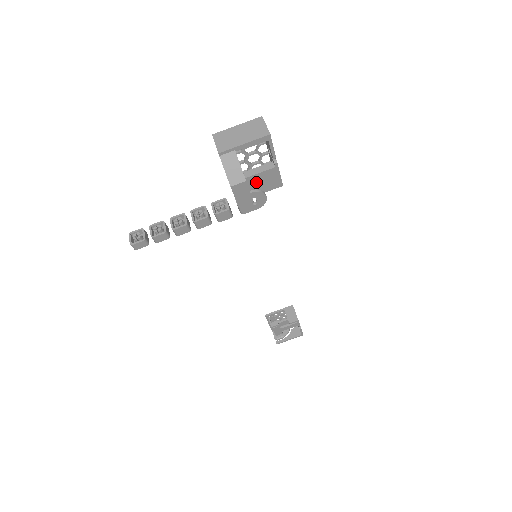
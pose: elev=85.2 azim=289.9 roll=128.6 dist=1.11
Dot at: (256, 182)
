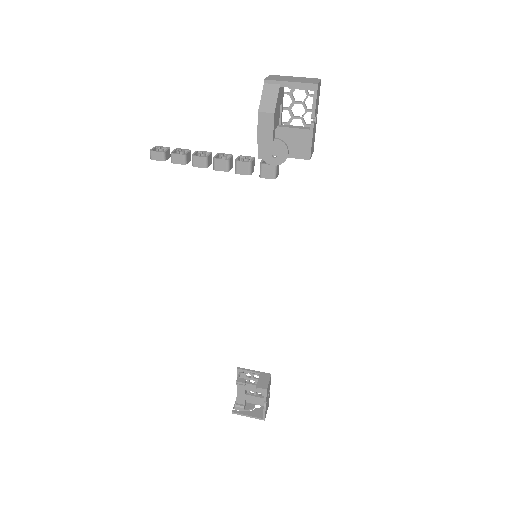
Dot at: (286, 138)
